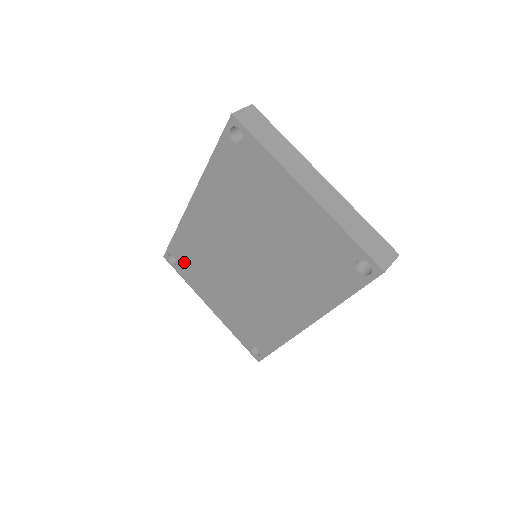
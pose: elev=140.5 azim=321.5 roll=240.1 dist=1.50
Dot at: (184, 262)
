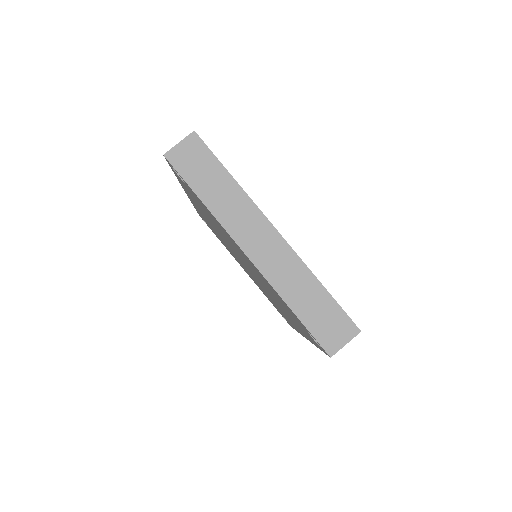
Dot at: occluded
